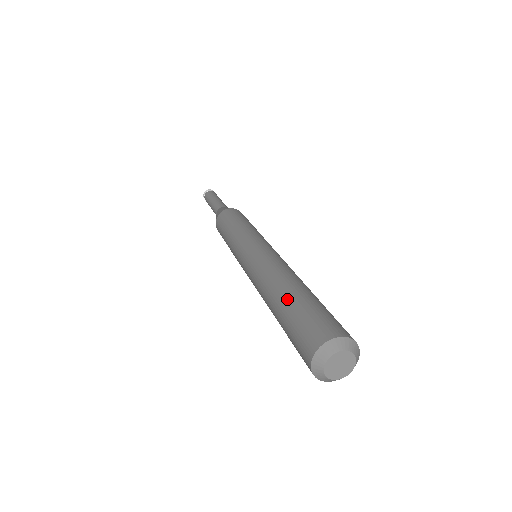
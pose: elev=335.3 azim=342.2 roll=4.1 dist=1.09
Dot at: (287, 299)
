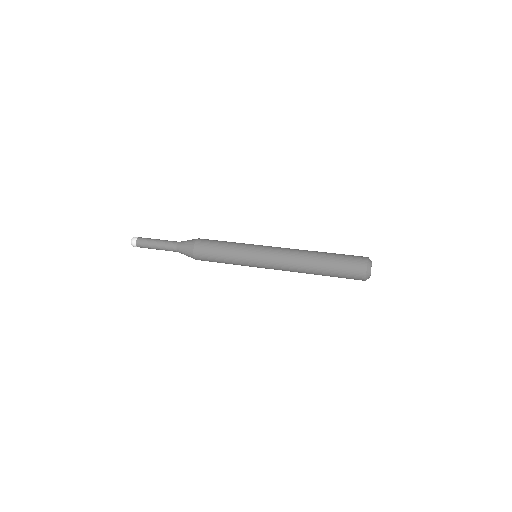
Dot at: (325, 261)
